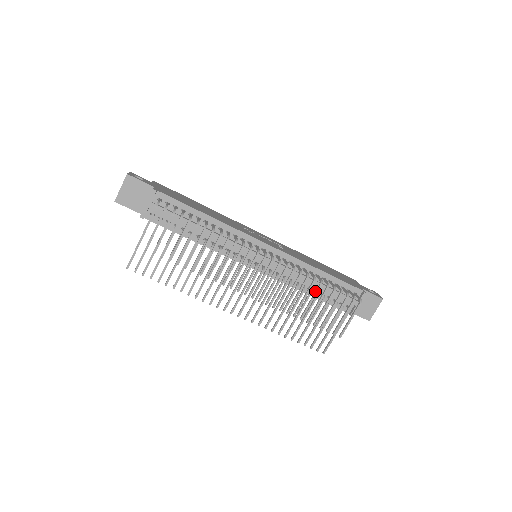
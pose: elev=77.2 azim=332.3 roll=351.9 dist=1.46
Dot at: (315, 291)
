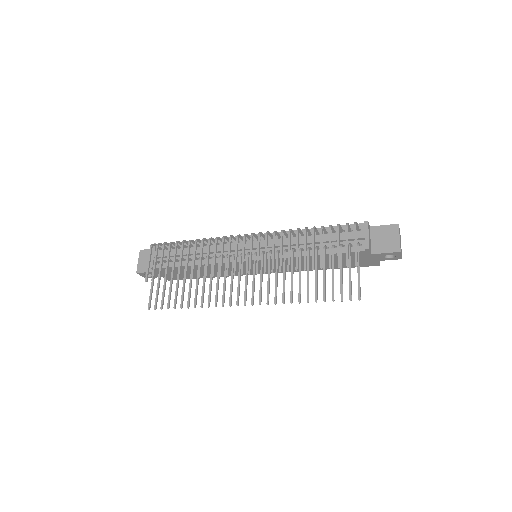
Dot at: (304, 238)
